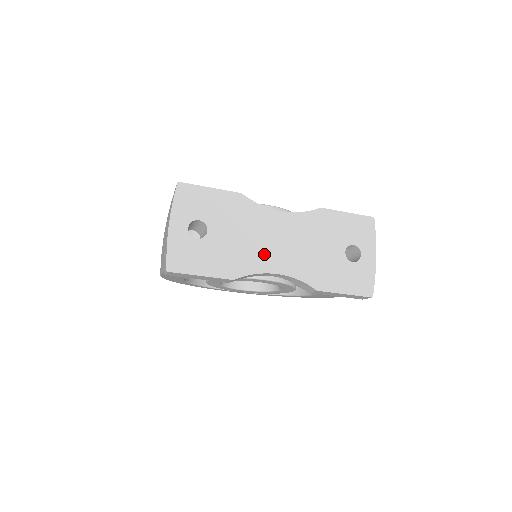
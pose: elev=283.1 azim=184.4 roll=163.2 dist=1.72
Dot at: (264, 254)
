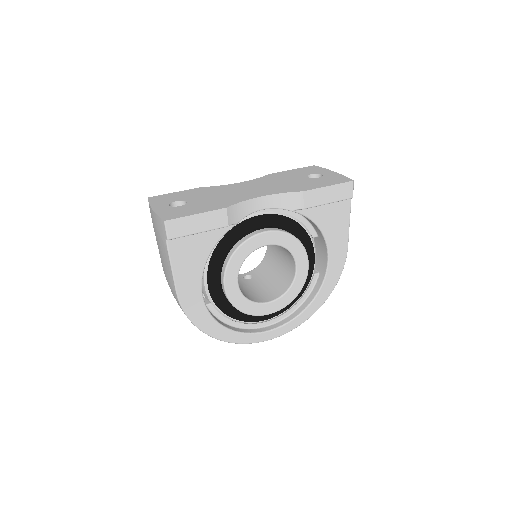
Dot at: (242, 195)
